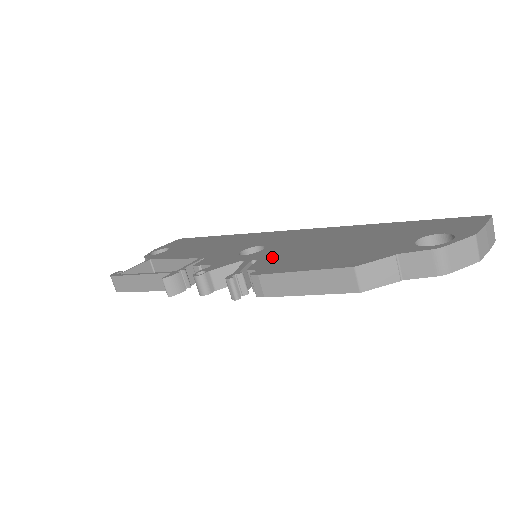
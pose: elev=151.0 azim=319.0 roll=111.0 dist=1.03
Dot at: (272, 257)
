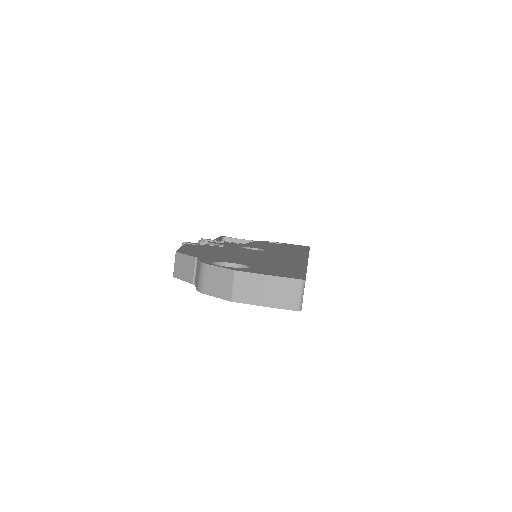
Dot at: (226, 248)
